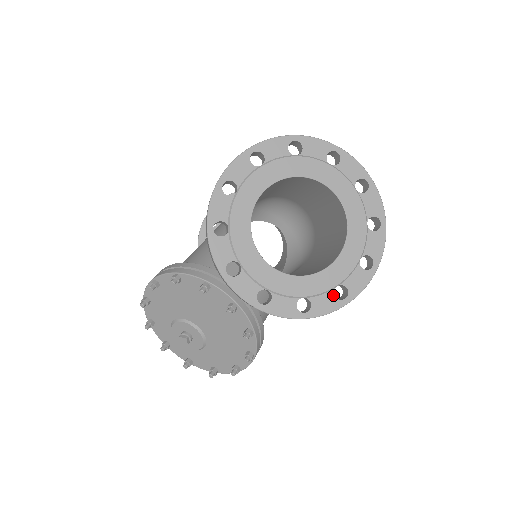
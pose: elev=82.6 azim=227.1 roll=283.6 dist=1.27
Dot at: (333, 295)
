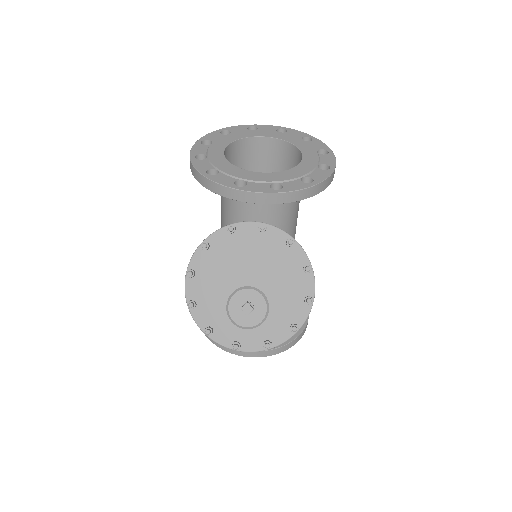
Dot at: (320, 170)
